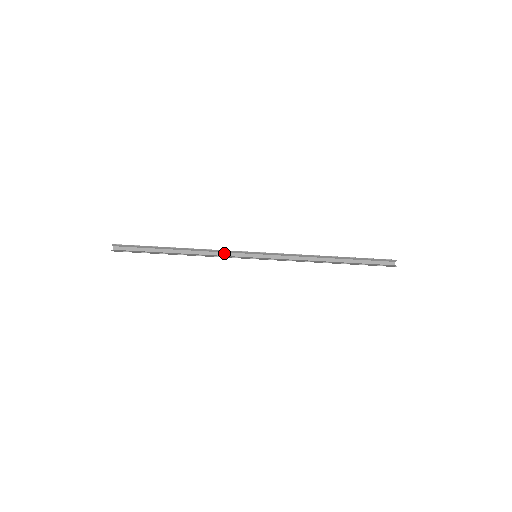
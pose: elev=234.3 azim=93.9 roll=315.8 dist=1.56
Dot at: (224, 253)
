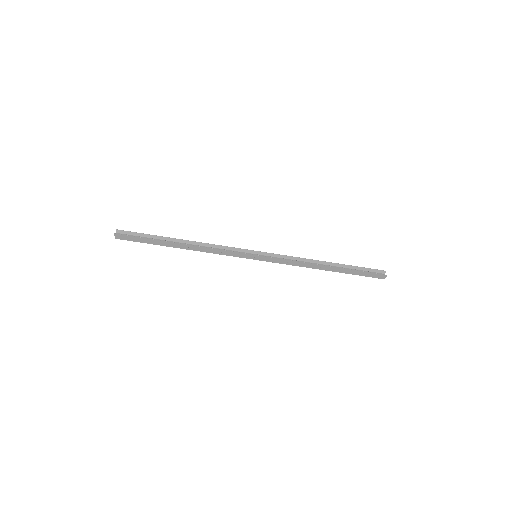
Dot at: occluded
